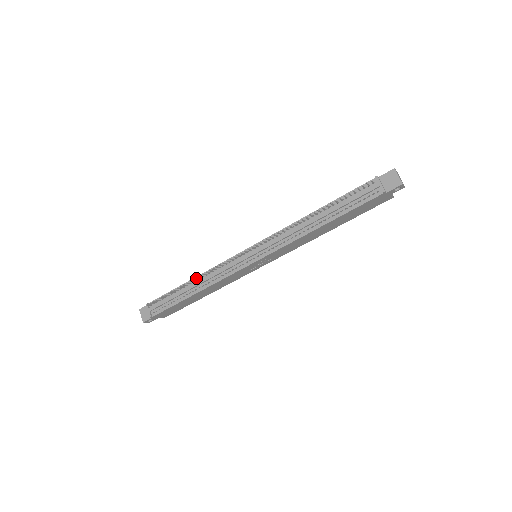
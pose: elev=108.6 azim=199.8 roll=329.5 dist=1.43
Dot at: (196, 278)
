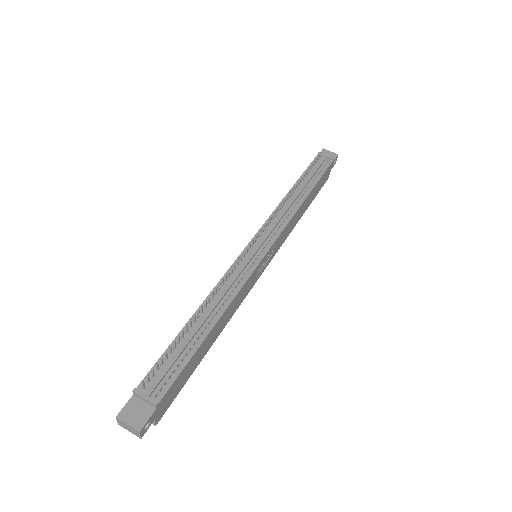
Dot at: (209, 297)
